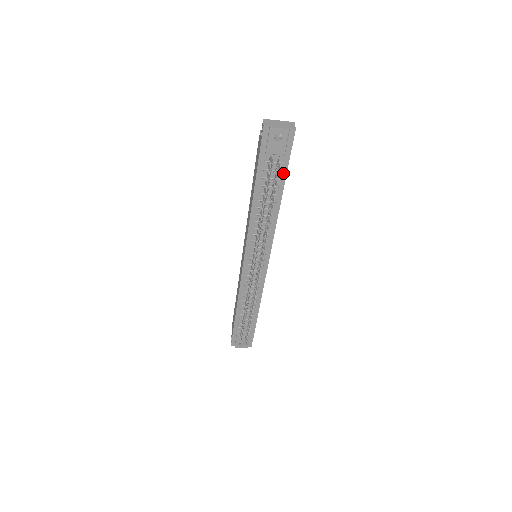
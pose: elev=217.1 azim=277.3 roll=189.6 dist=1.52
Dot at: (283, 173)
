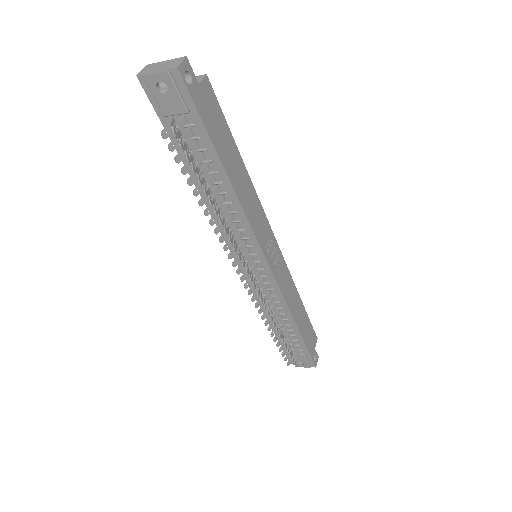
Dot at: (206, 139)
